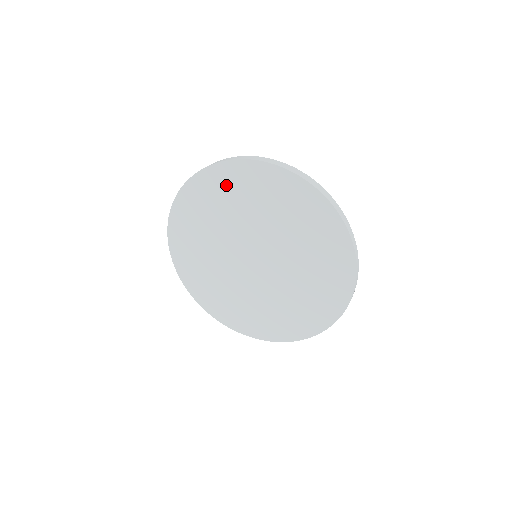
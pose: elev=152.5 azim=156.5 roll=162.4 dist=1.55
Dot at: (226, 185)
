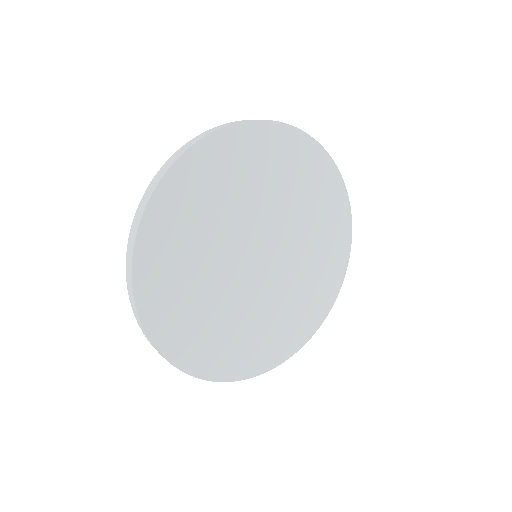
Dot at: (183, 204)
